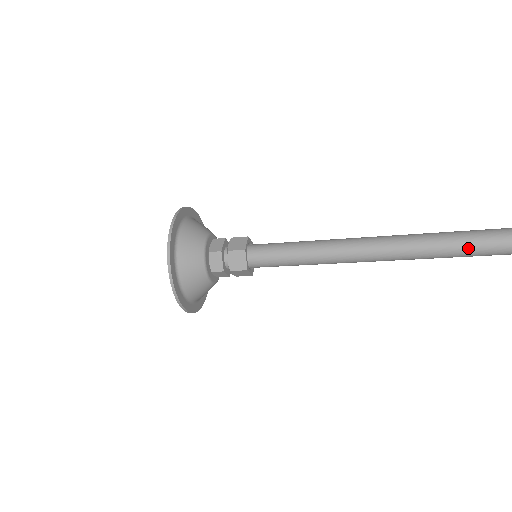
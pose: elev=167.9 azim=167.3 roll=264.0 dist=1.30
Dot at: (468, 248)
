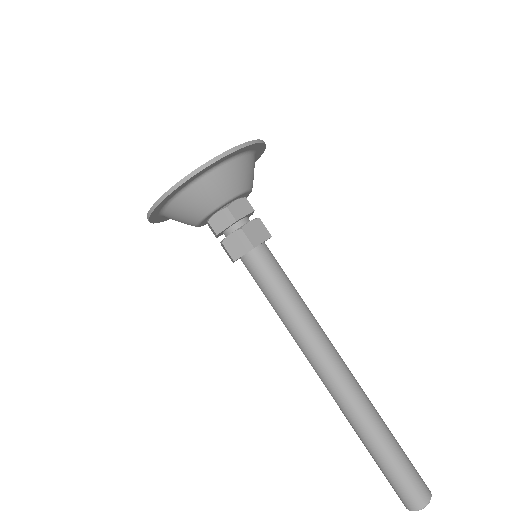
Dot at: (401, 461)
